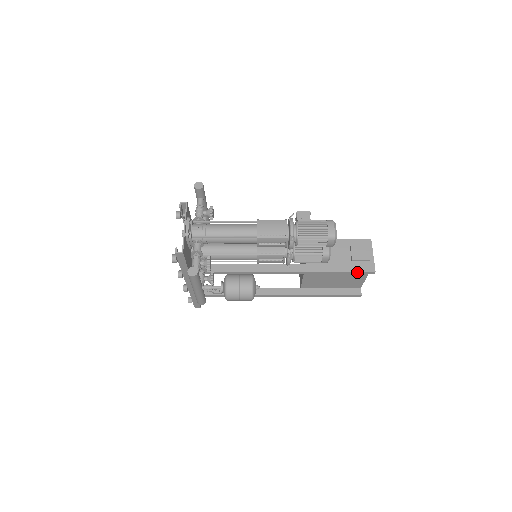
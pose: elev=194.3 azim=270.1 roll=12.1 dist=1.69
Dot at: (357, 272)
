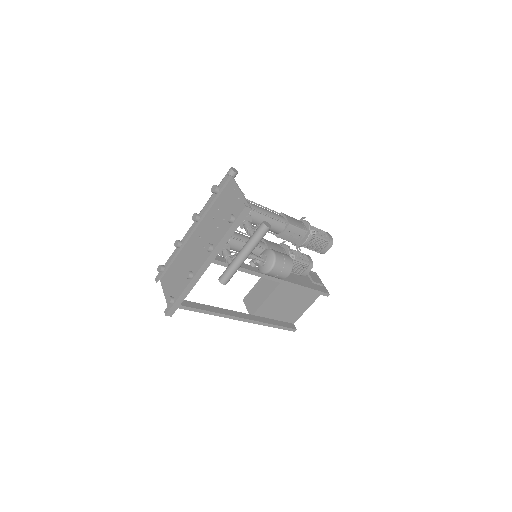
Dot at: (319, 291)
